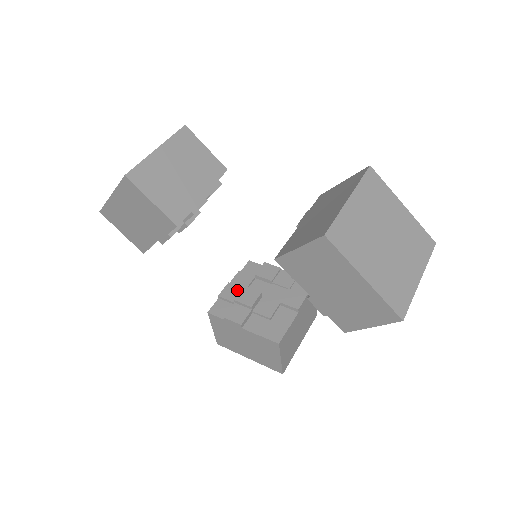
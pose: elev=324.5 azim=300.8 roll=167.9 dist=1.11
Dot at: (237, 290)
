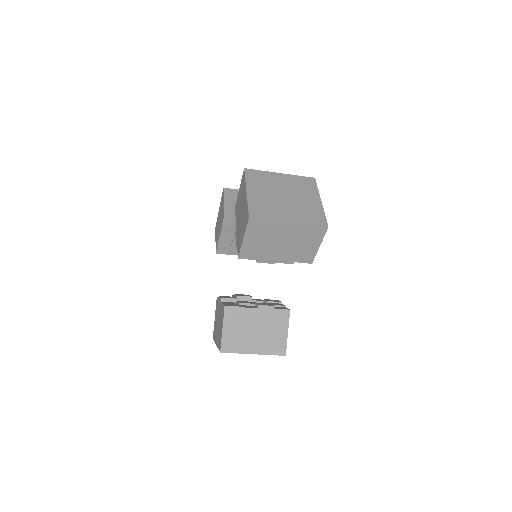
Dot at: occluded
